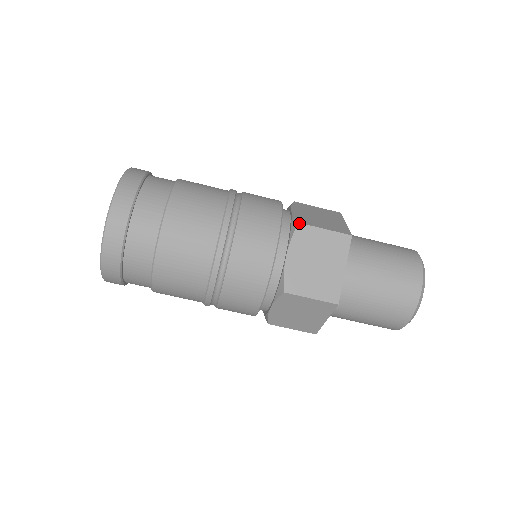
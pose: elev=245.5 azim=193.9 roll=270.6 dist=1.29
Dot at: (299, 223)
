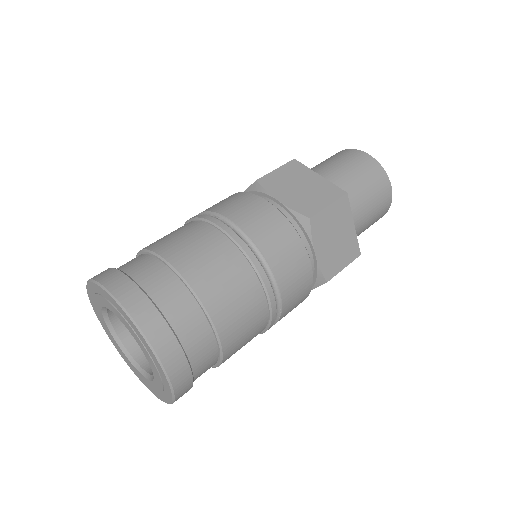
Dot at: (257, 180)
